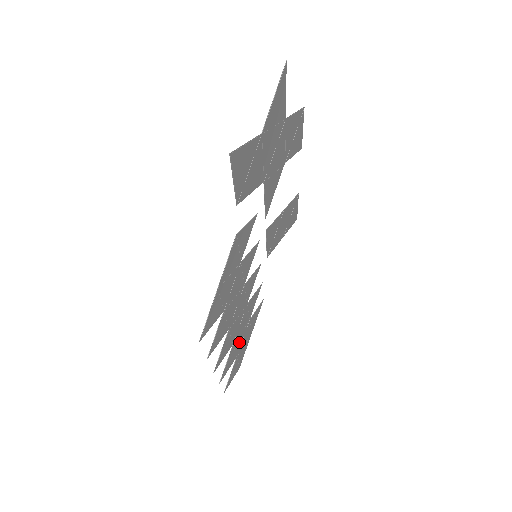
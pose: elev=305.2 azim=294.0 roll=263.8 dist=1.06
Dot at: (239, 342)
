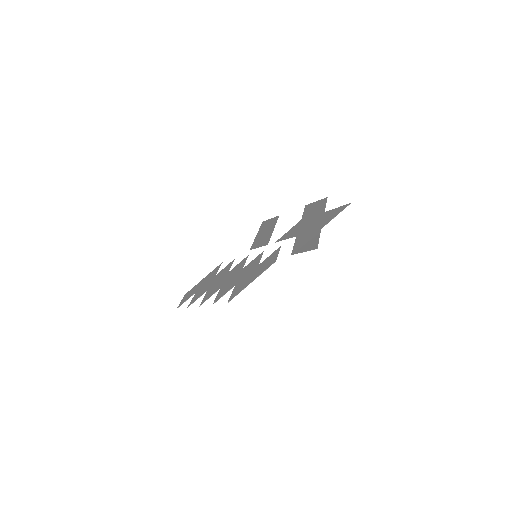
Dot at: (205, 286)
